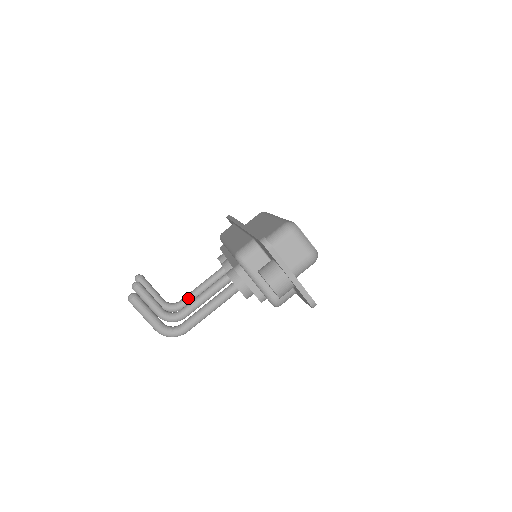
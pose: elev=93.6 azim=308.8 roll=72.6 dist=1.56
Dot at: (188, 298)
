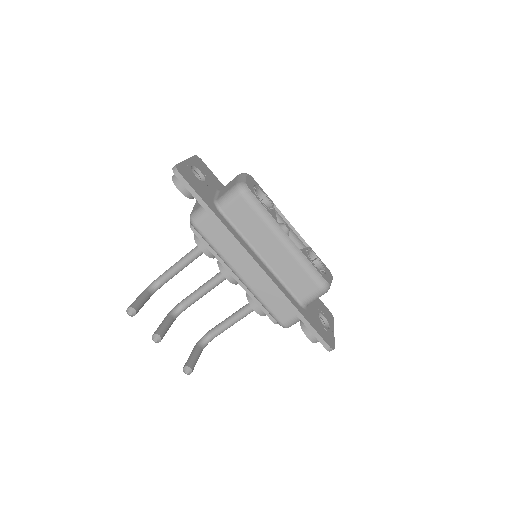
Dot at: (171, 278)
